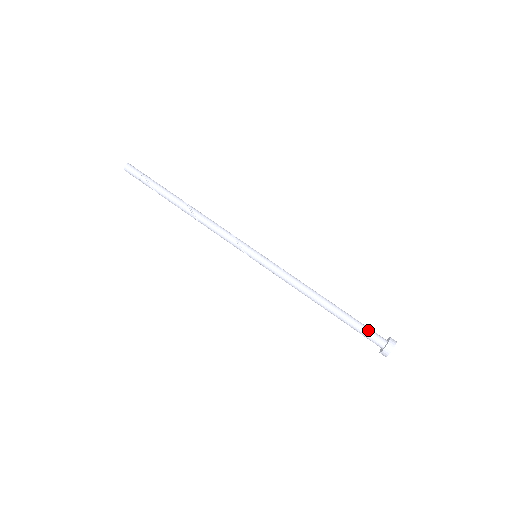
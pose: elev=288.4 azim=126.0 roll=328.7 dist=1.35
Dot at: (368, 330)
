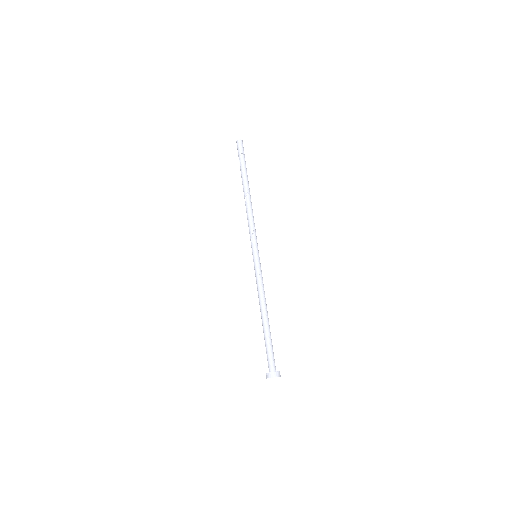
Dot at: (269, 355)
